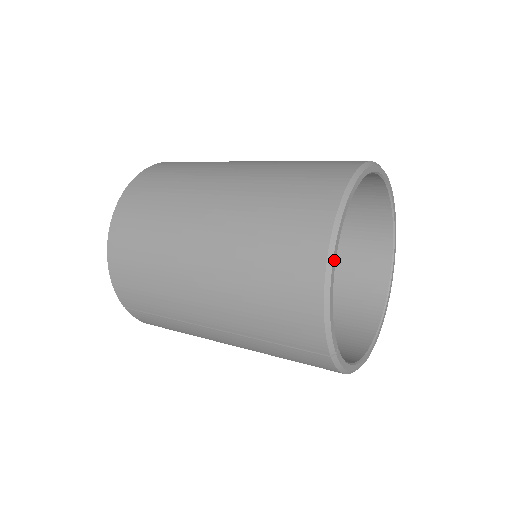
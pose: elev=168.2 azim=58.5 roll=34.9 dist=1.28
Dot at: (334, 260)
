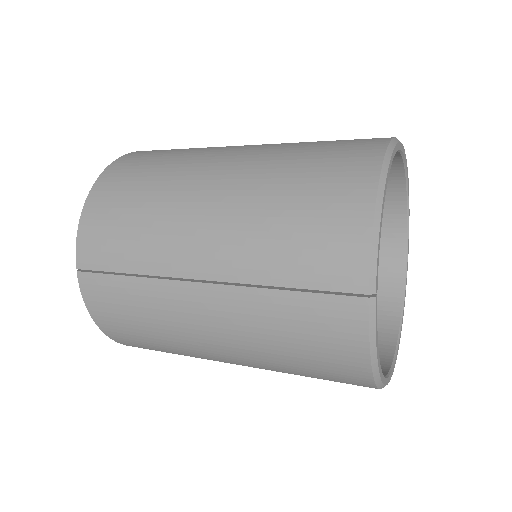
Dot at: (388, 174)
